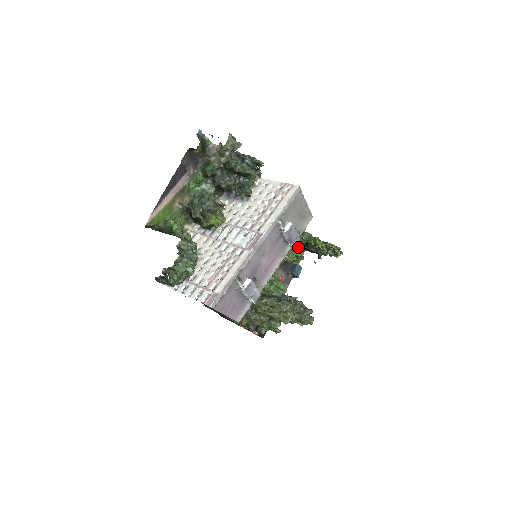
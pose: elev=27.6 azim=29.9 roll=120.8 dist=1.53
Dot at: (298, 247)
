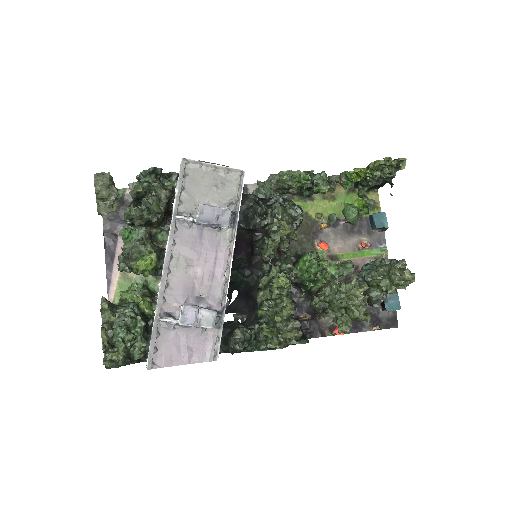
Dot at: (357, 195)
